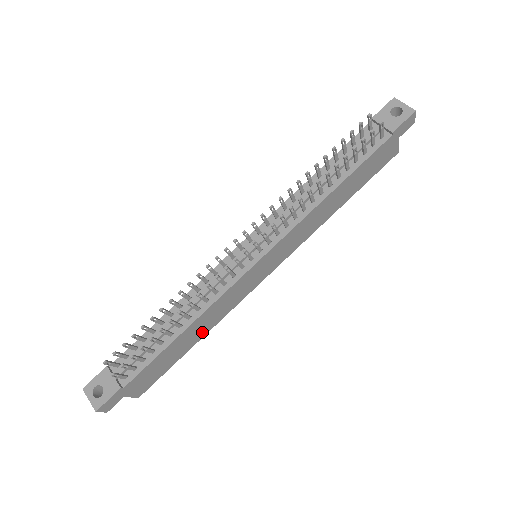
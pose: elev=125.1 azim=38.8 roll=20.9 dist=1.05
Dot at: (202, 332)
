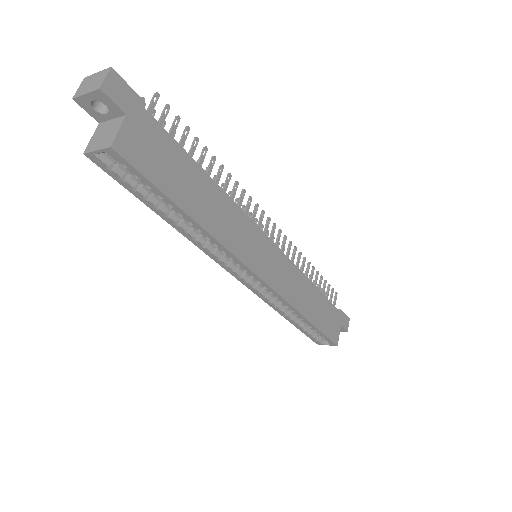
Dot at: (205, 217)
